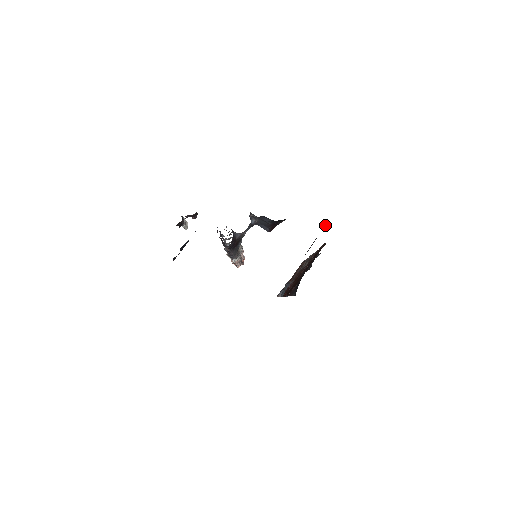
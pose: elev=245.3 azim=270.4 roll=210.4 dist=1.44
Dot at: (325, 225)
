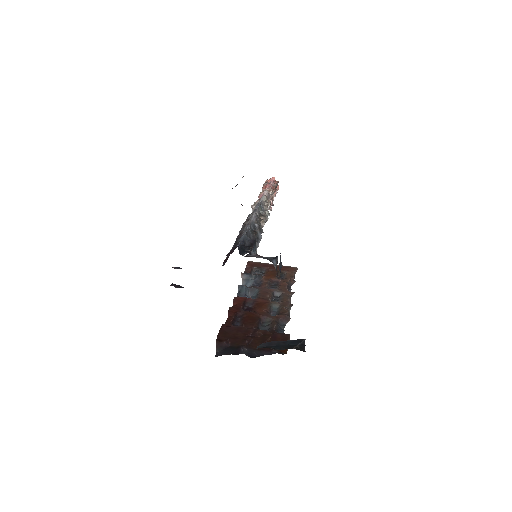
Dot at: (304, 346)
